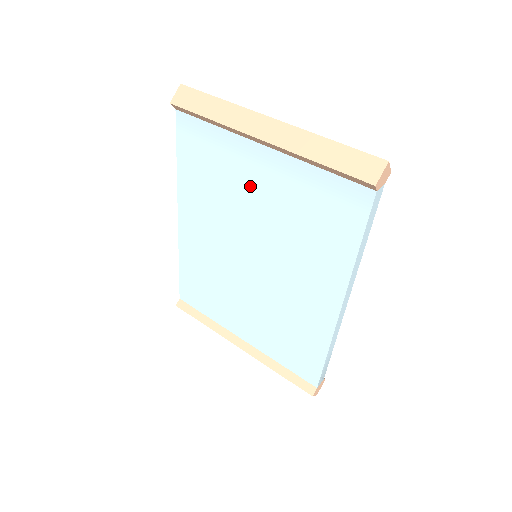
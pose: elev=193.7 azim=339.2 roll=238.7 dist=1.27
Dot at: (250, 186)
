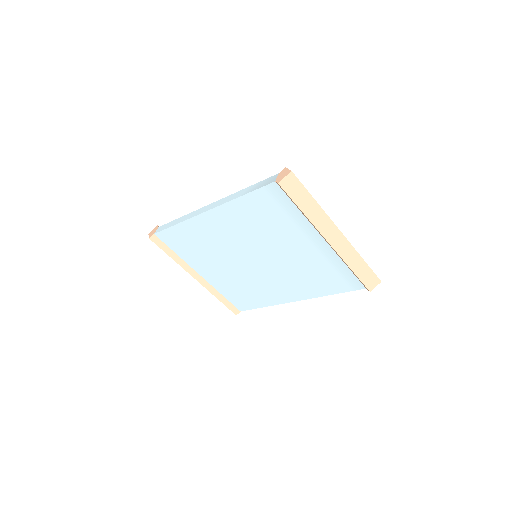
Dot at: (293, 242)
